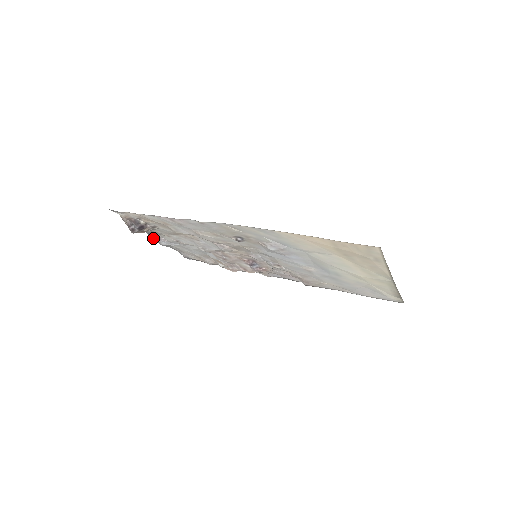
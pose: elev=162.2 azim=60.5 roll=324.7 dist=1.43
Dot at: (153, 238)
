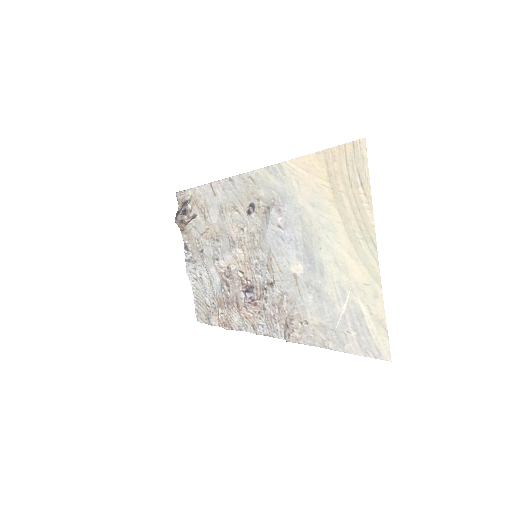
Dot at: (185, 257)
